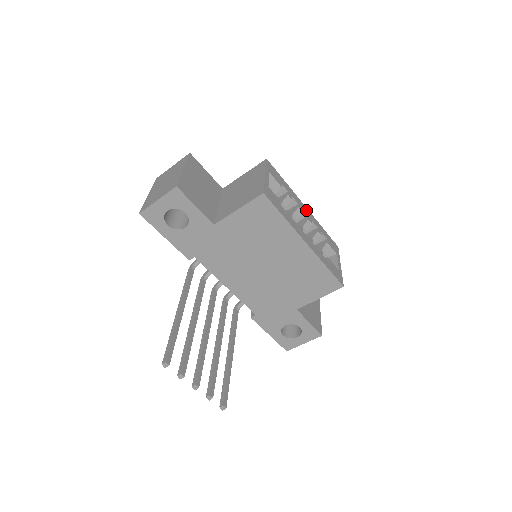
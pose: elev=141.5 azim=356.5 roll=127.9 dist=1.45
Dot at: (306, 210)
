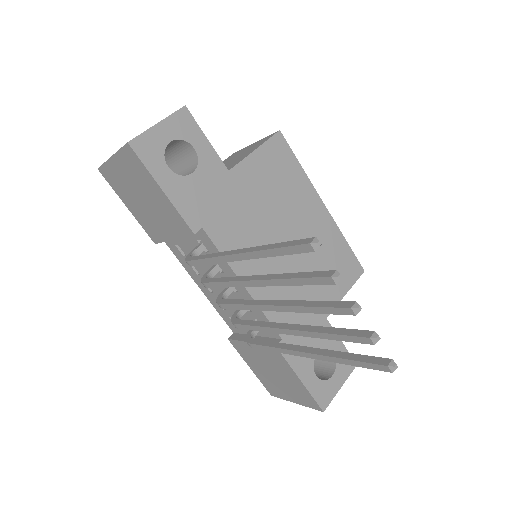
Dot at: occluded
